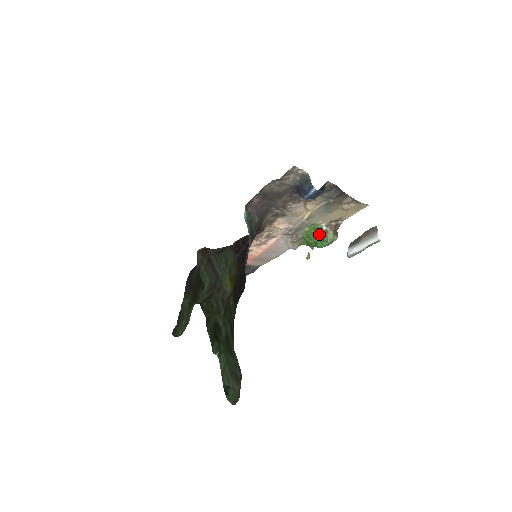
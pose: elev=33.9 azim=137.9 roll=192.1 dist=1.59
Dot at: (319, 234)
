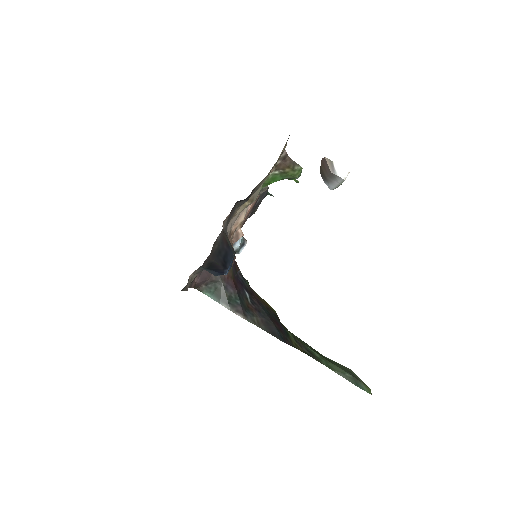
Dot at: (279, 178)
